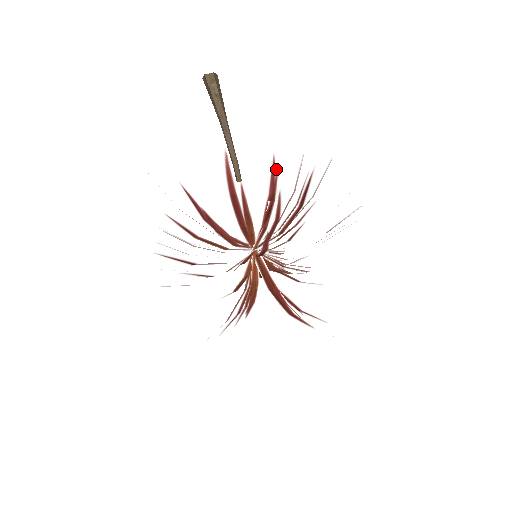
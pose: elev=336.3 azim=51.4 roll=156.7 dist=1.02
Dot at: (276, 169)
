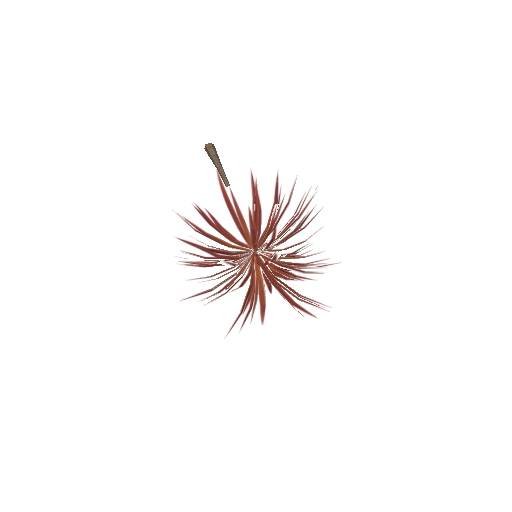
Dot at: (255, 180)
